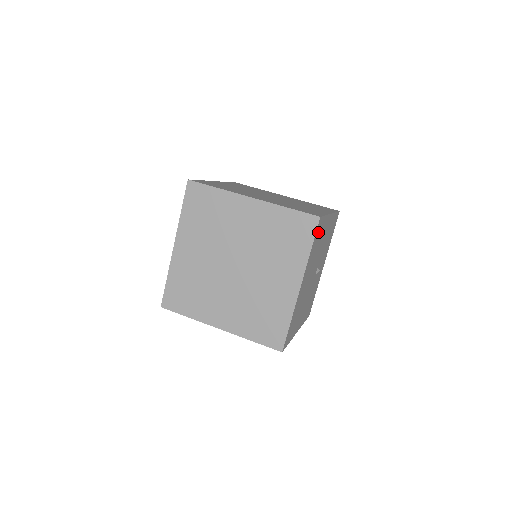
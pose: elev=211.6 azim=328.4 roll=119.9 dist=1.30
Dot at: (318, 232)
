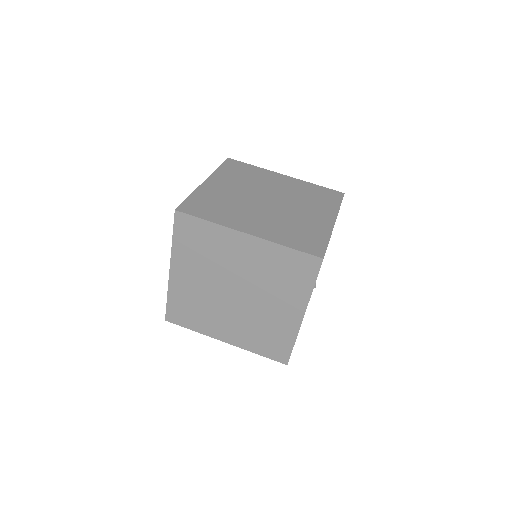
Dot at: occluded
